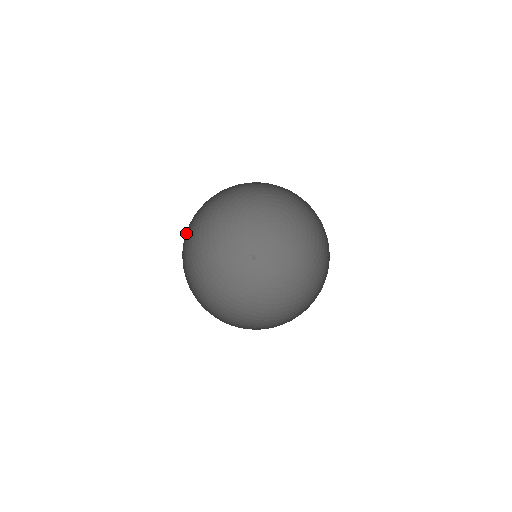
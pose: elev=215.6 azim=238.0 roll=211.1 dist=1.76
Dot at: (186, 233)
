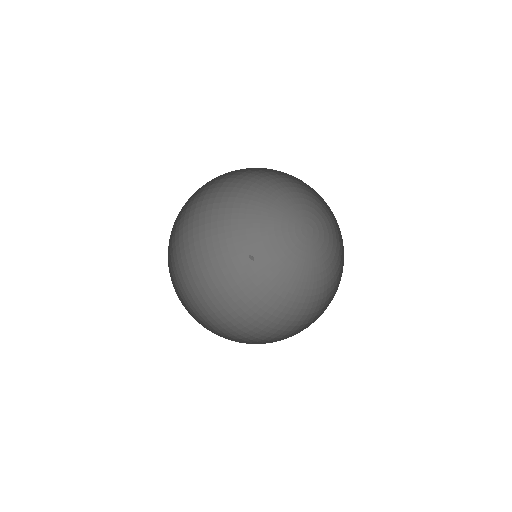
Dot at: (201, 279)
